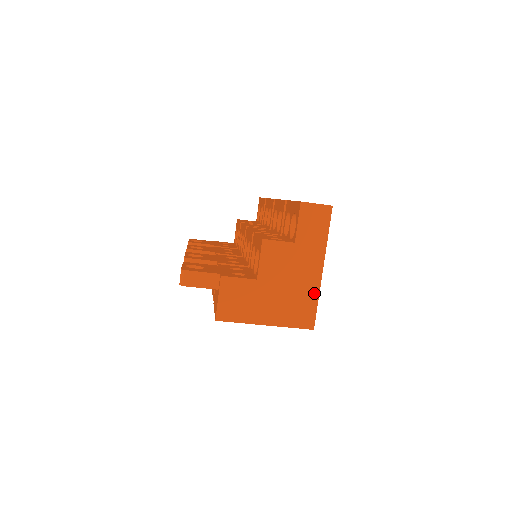
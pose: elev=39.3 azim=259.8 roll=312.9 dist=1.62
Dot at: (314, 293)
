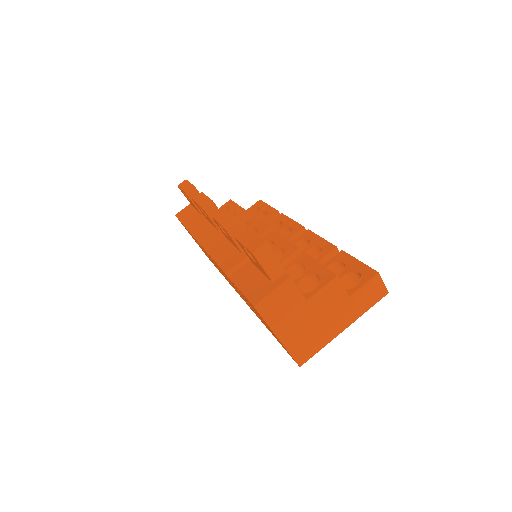
Dot at: (325, 341)
